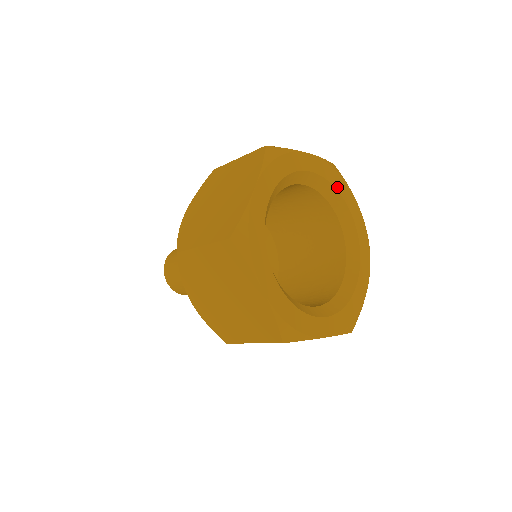
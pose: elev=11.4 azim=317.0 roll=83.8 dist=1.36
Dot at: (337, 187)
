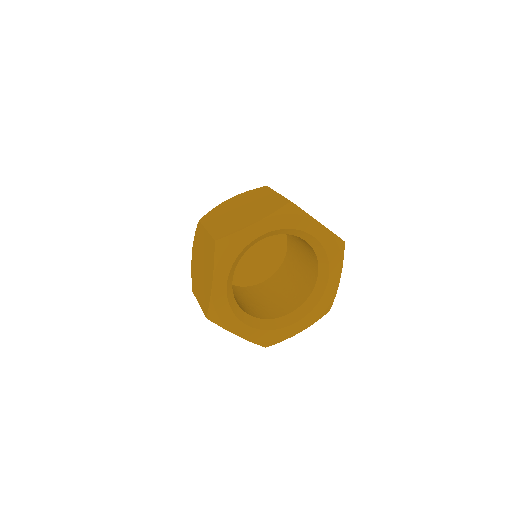
Dot at: (293, 227)
